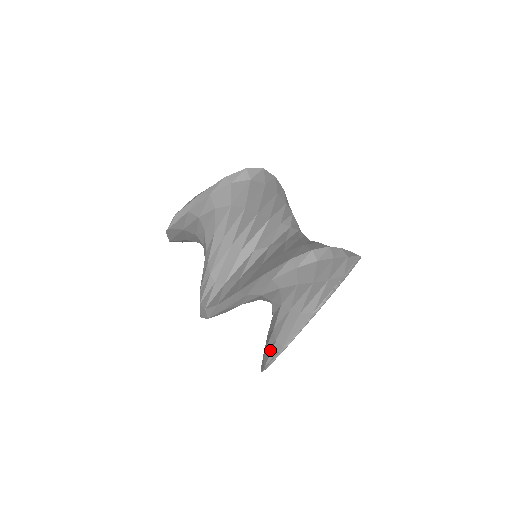
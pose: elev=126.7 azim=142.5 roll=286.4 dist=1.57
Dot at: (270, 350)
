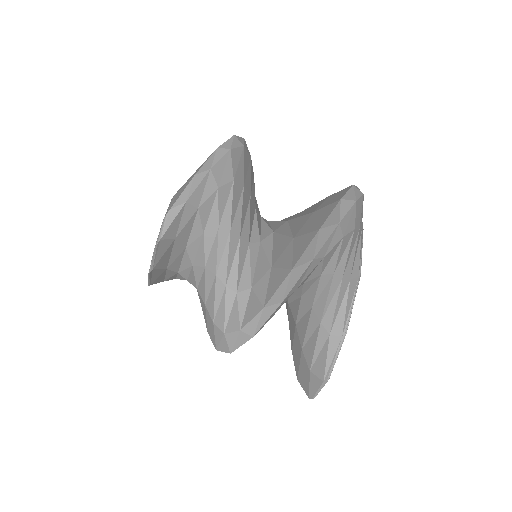
Dot at: (324, 354)
